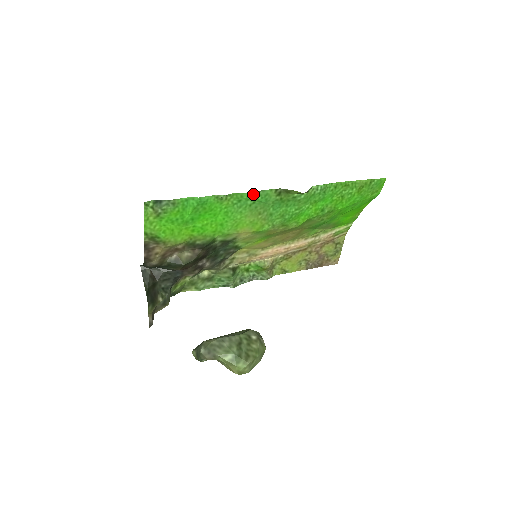
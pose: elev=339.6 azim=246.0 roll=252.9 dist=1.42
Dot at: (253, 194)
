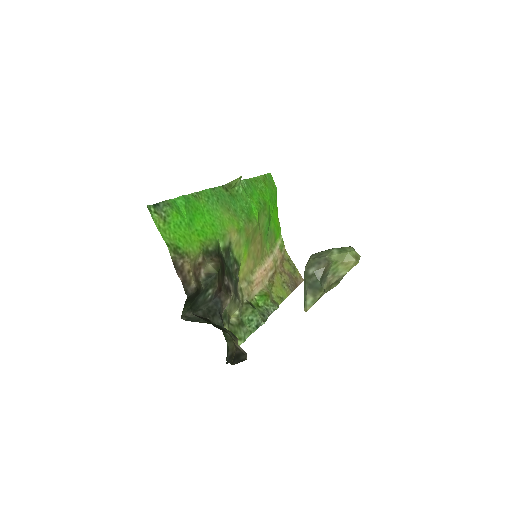
Dot at: (212, 191)
